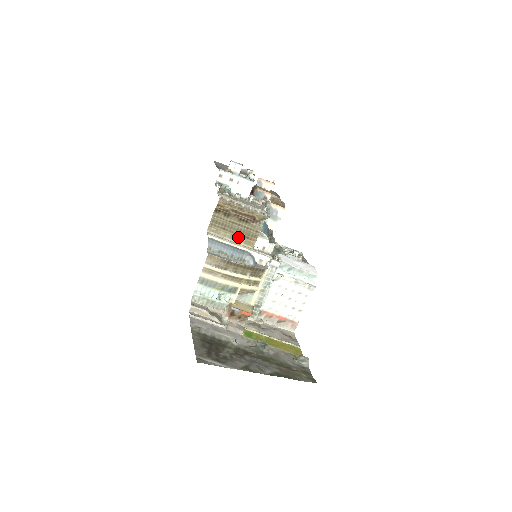
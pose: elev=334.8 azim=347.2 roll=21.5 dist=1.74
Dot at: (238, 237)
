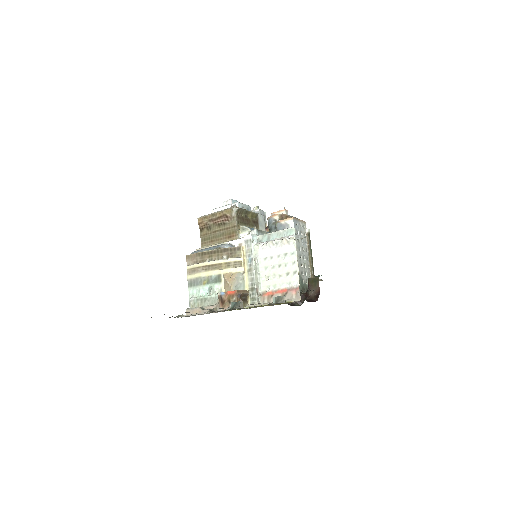
Dot at: (224, 241)
